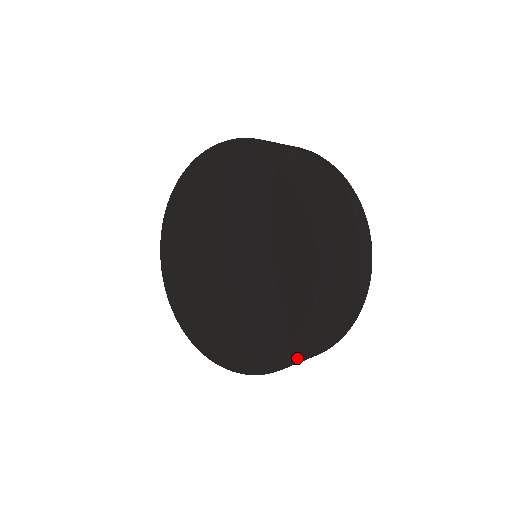
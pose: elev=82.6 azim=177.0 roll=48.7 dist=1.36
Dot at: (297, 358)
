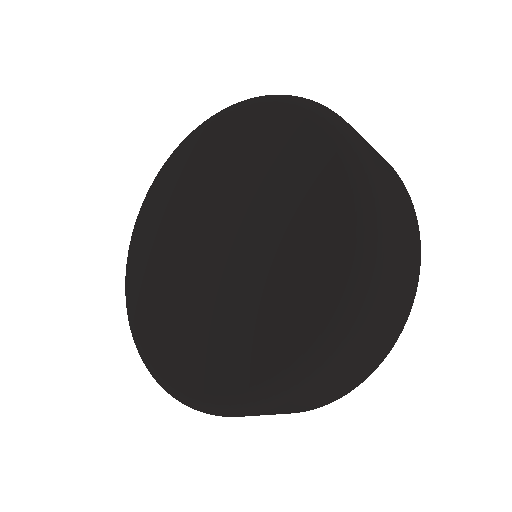
Dot at: (339, 348)
